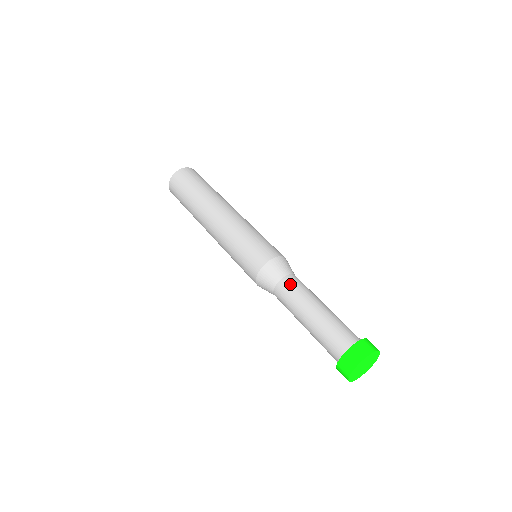
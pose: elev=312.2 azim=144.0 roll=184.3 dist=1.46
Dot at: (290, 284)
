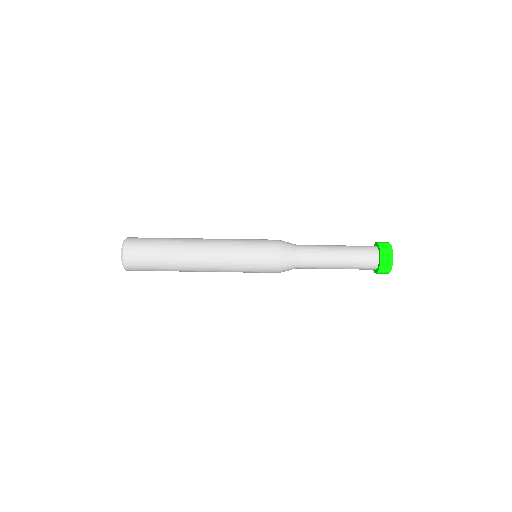
Dot at: (306, 259)
